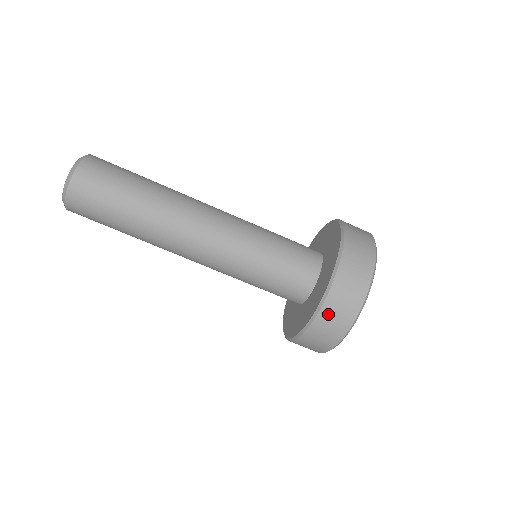
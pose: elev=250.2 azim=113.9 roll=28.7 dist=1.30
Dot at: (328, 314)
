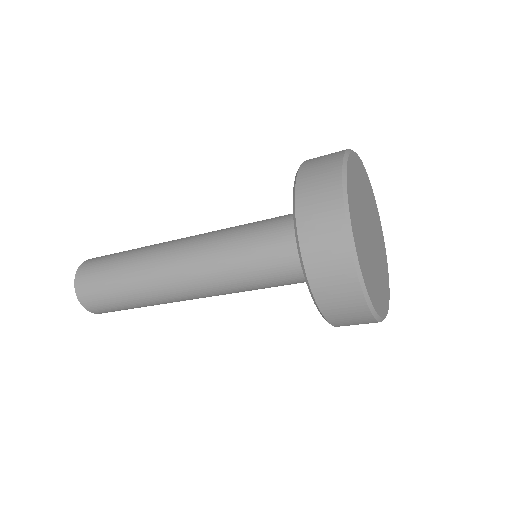
Dot at: (339, 320)
